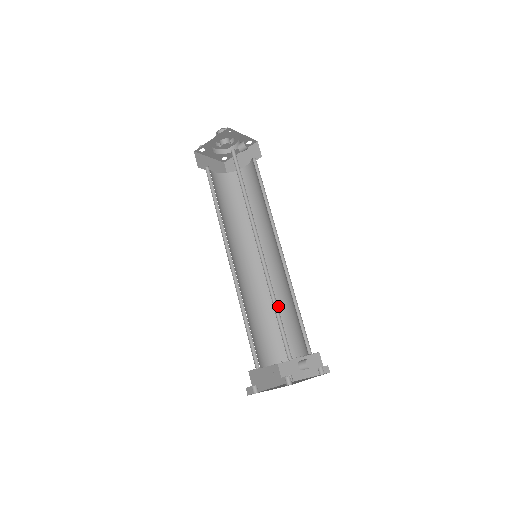
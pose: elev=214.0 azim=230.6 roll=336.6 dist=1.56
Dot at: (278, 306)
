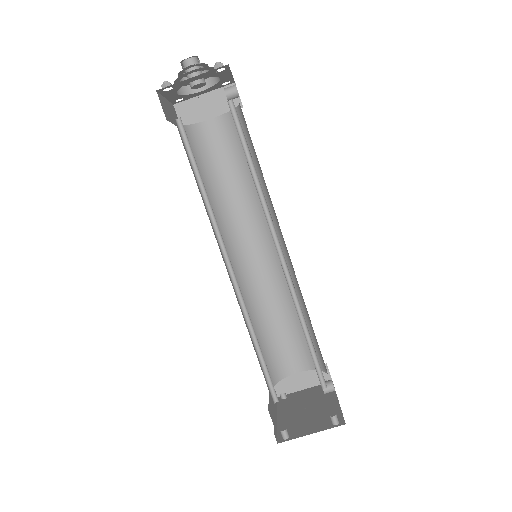
Dot at: (271, 313)
